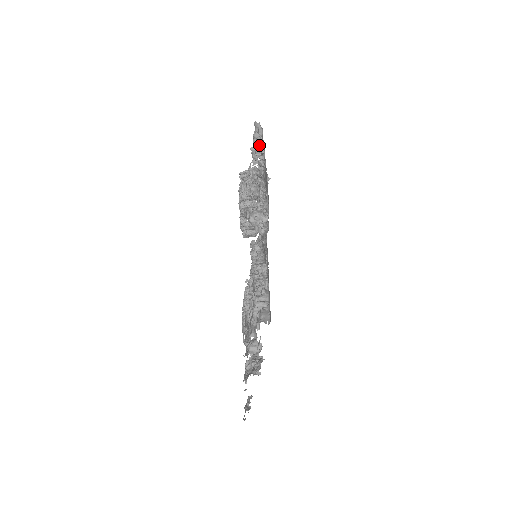
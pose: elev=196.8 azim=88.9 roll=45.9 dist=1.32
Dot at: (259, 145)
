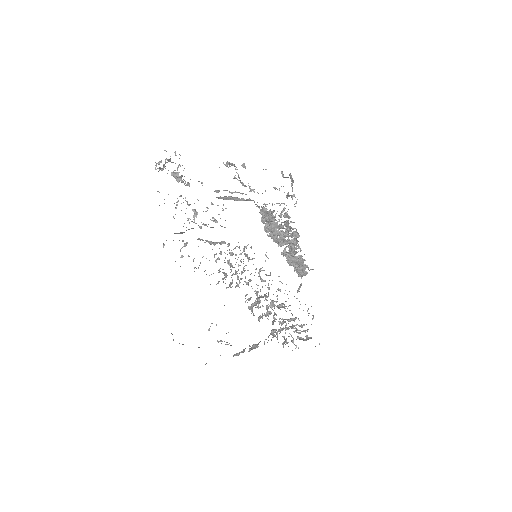
Dot at: occluded
